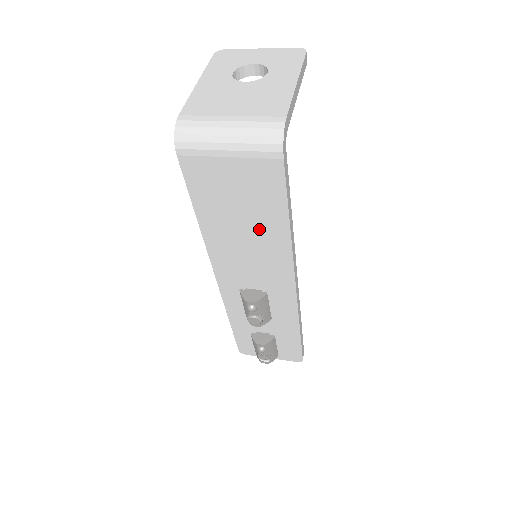
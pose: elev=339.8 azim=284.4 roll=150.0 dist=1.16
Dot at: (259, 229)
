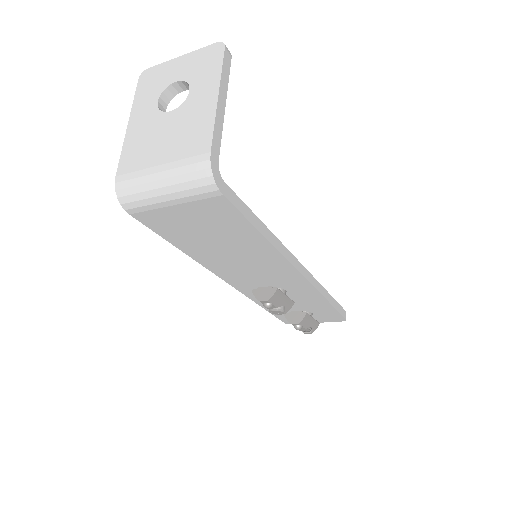
Dot at: (239, 246)
